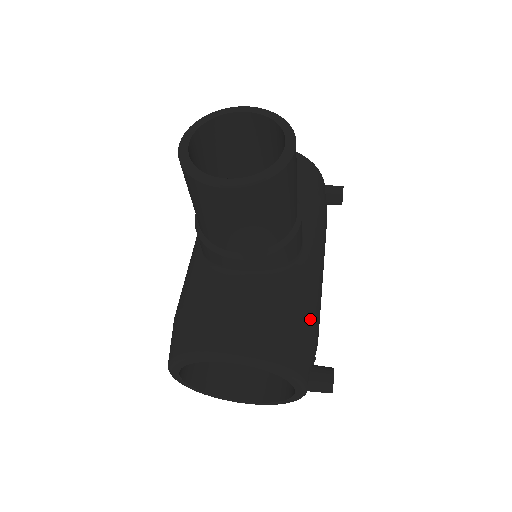
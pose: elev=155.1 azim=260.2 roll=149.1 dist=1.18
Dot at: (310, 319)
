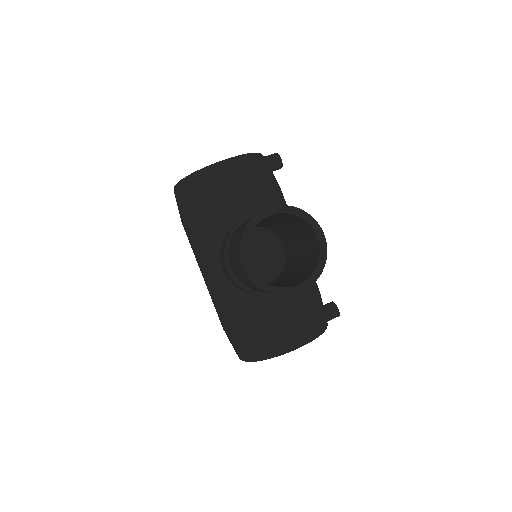
Dot at: (317, 288)
